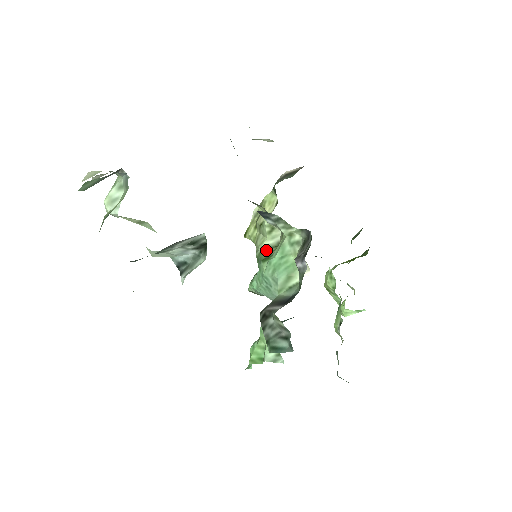
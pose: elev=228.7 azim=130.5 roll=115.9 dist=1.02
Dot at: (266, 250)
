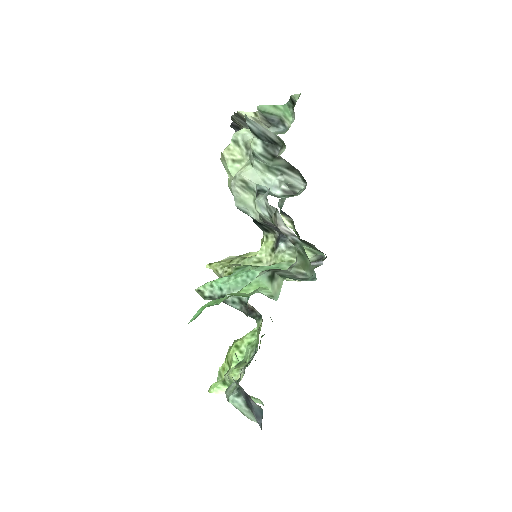
Dot at: occluded
